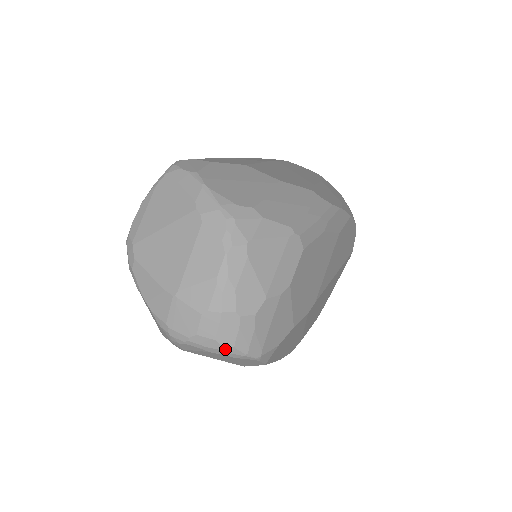
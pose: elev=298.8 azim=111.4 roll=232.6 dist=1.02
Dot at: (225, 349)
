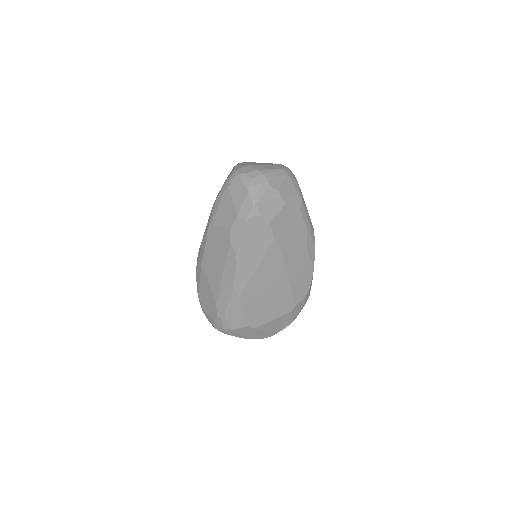
Dot at: (250, 184)
